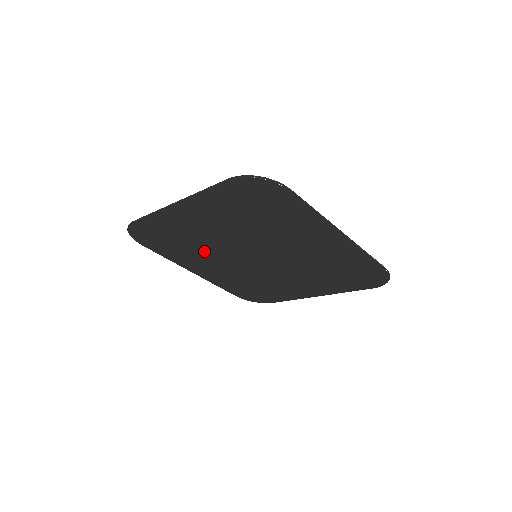
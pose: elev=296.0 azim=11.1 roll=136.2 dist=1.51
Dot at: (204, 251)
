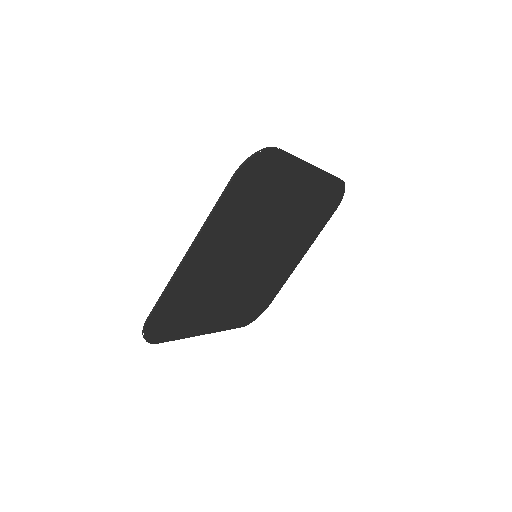
Dot at: (215, 293)
